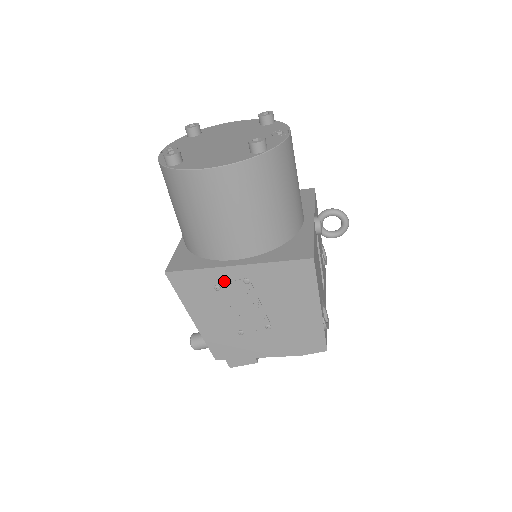
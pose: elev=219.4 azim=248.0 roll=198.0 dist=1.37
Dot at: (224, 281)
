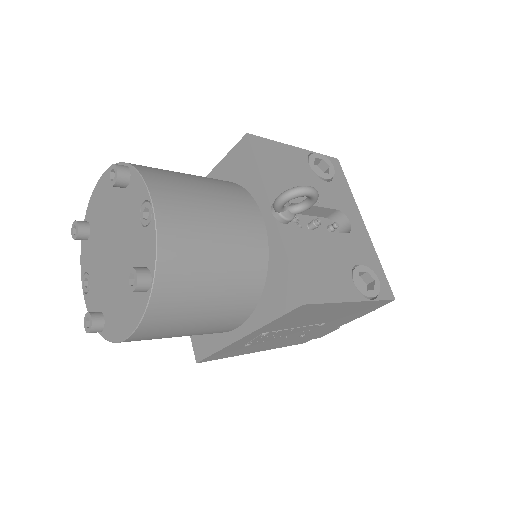
Dot at: (246, 342)
